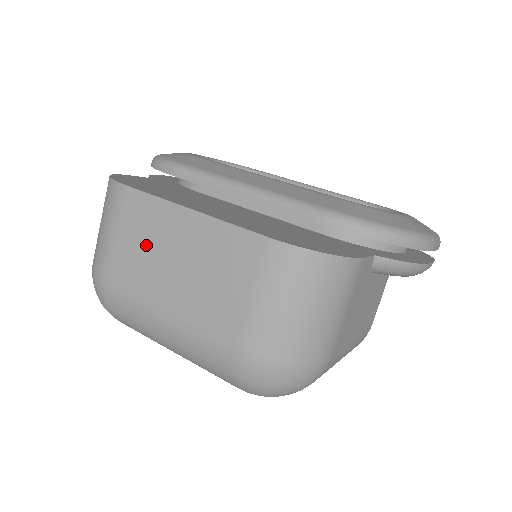
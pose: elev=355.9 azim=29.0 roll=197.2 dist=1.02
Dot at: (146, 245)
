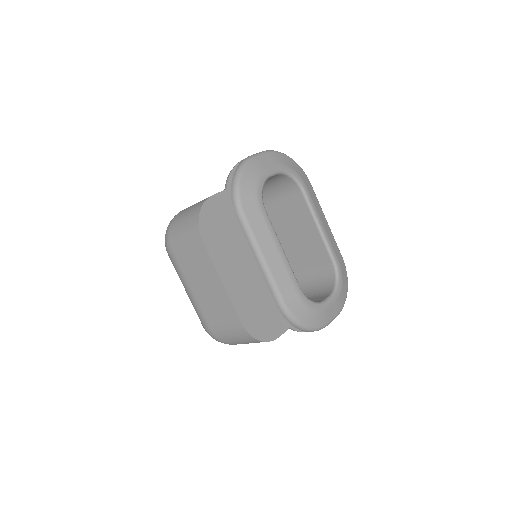
Dot at: (197, 267)
